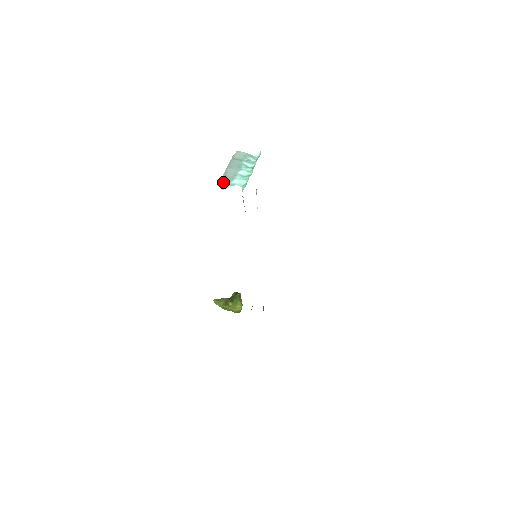
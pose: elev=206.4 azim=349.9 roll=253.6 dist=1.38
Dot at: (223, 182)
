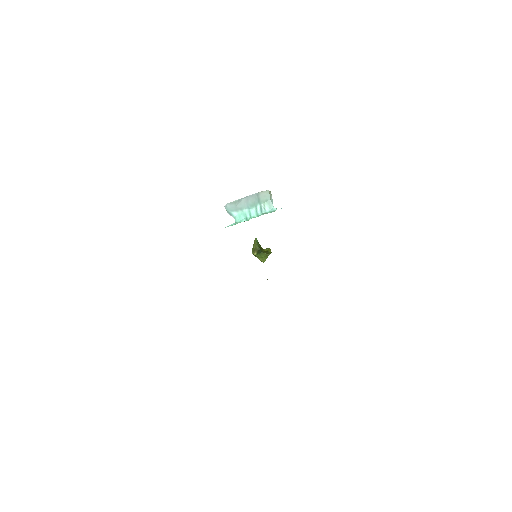
Dot at: (228, 206)
